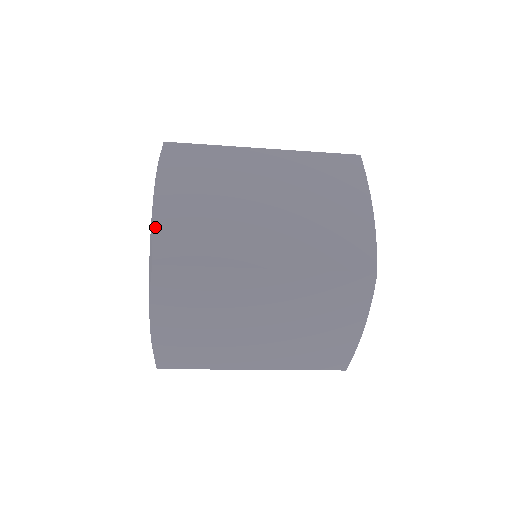
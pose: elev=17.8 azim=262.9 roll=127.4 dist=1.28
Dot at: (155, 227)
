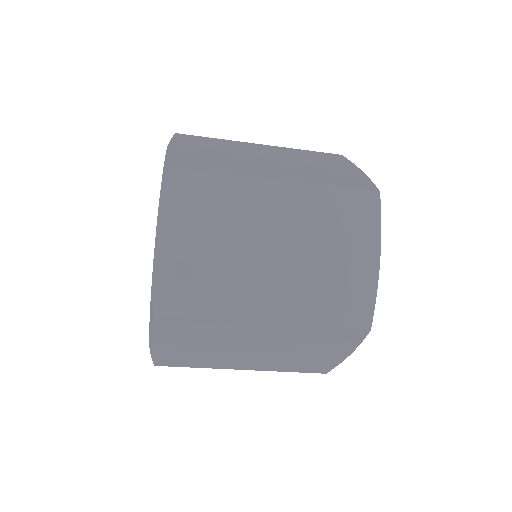
Dot at: (157, 274)
